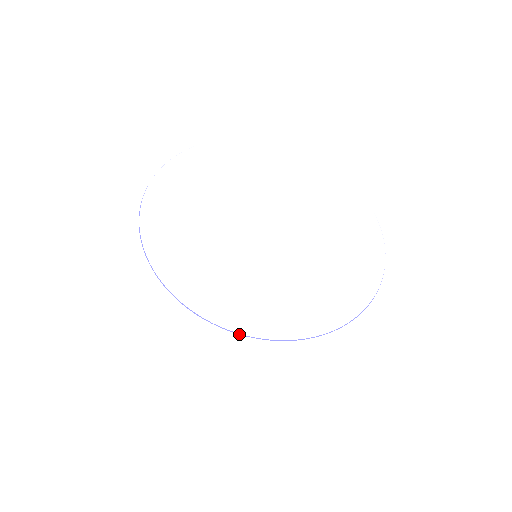
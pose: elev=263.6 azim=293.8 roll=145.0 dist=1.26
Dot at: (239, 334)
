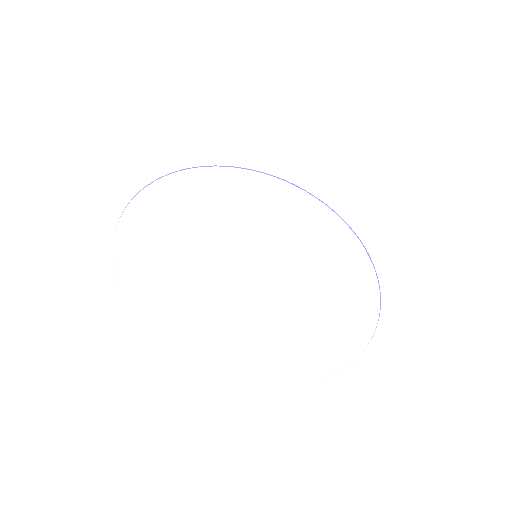
Dot at: occluded
